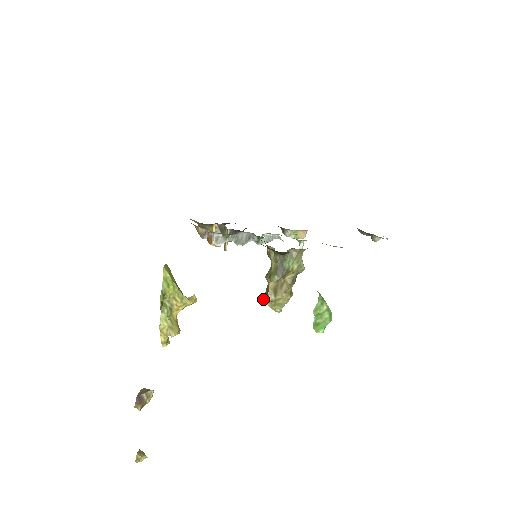
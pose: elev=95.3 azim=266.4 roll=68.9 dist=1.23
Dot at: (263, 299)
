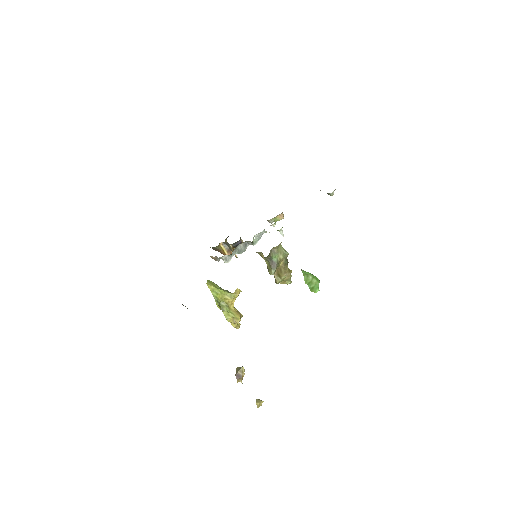
Dot at: (275, 282)
